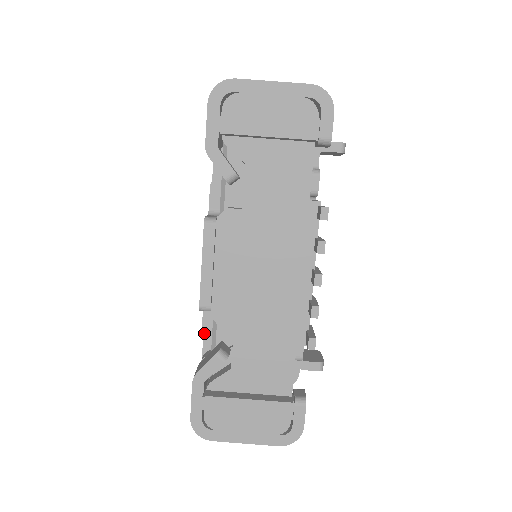
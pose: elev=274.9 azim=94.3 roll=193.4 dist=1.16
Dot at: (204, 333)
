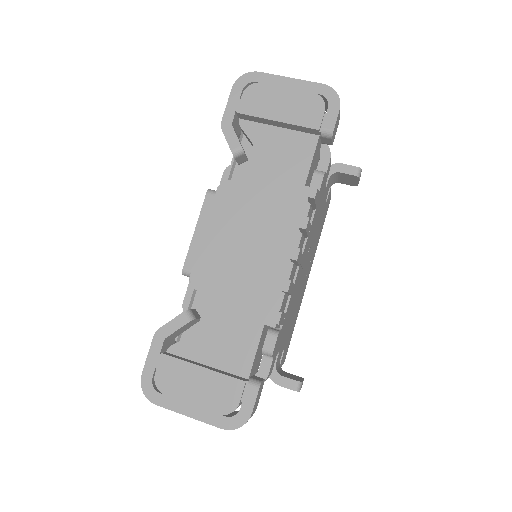
Dot at: (184, 307)
